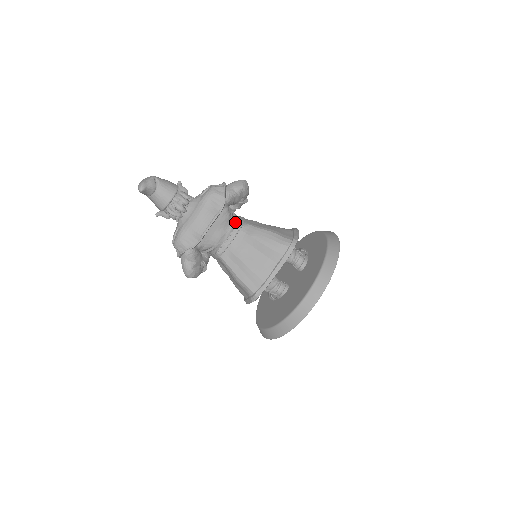
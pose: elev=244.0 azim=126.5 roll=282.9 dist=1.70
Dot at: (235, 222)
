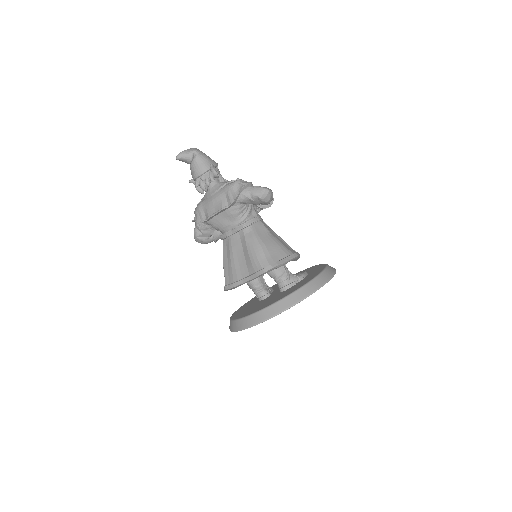
Dot at: (243, 220)
